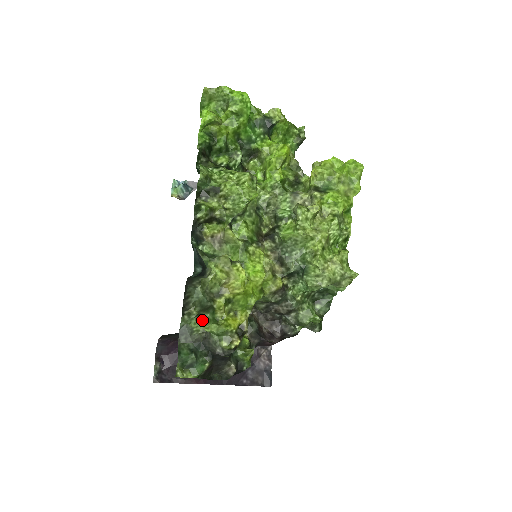
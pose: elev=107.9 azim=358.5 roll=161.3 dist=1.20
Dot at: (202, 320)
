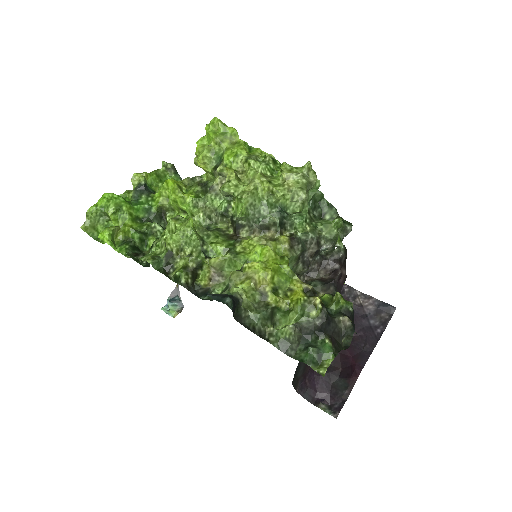
Dot at: (279, 323)
